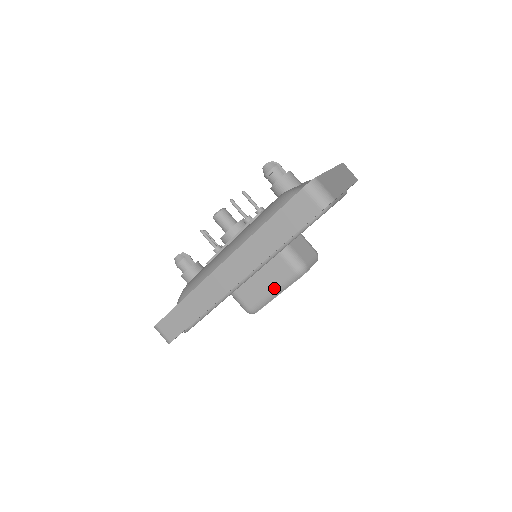
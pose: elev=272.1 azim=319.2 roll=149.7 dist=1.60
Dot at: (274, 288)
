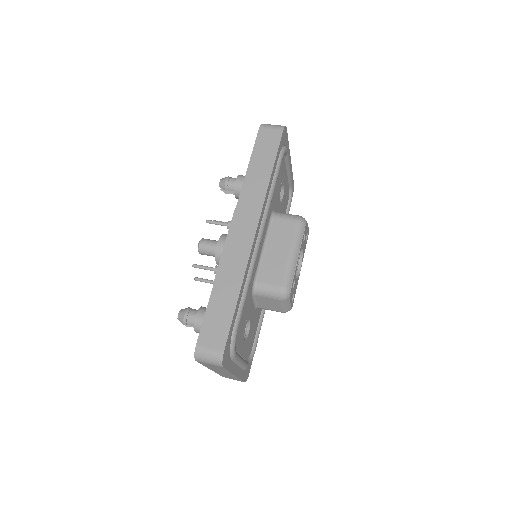
Dot at: (290, 248)
